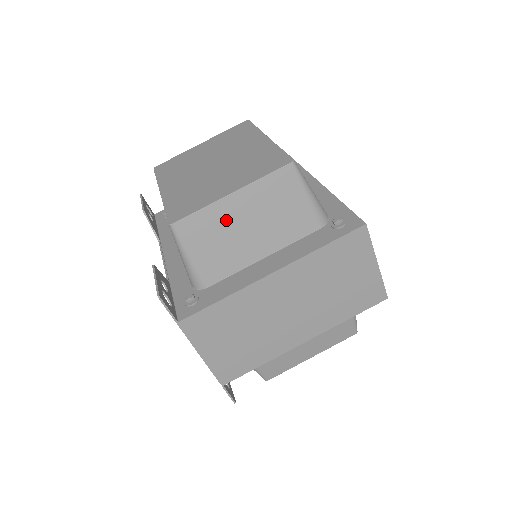
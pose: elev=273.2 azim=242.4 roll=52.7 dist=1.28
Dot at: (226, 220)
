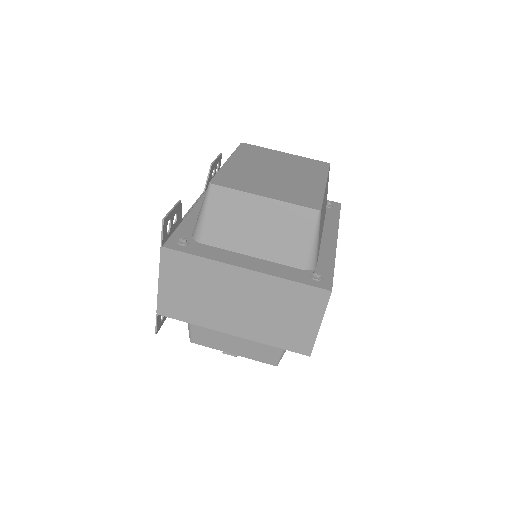
Dot at: (247, 211)
